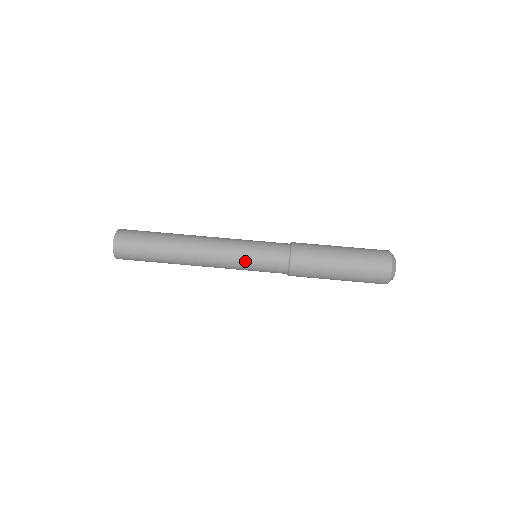
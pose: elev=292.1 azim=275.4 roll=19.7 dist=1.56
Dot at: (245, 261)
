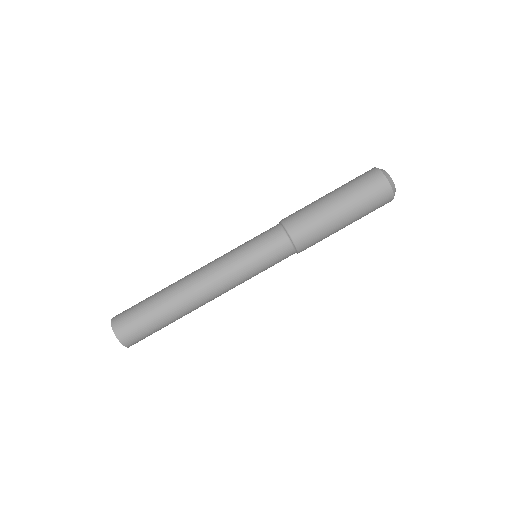
Dot at: (246, 261)
